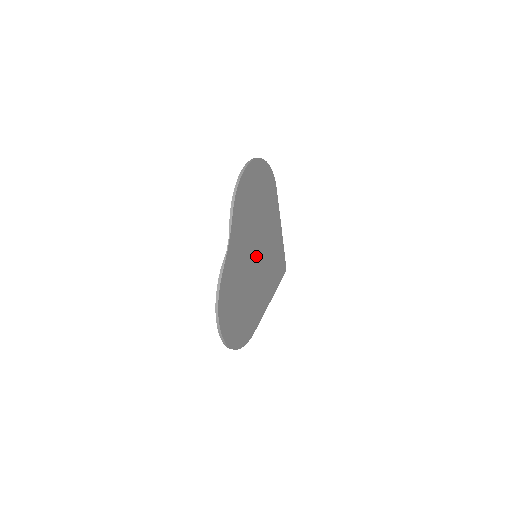
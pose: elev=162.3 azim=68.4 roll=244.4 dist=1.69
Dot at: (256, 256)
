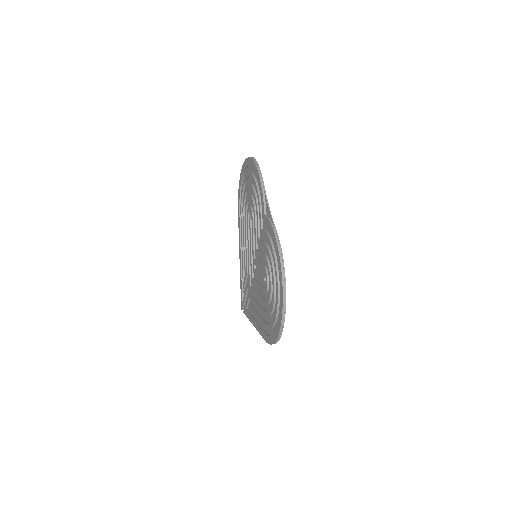
Dot at: (257, 255)
